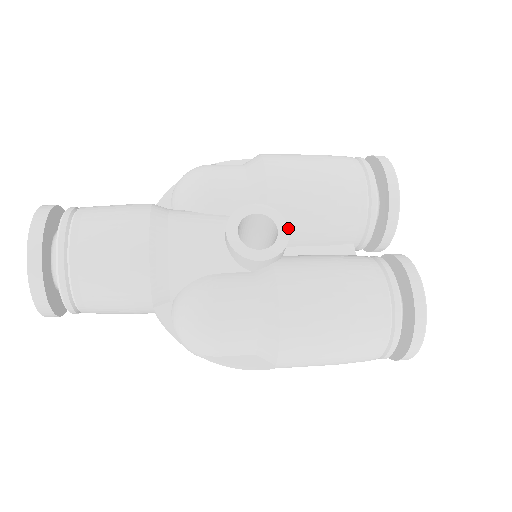
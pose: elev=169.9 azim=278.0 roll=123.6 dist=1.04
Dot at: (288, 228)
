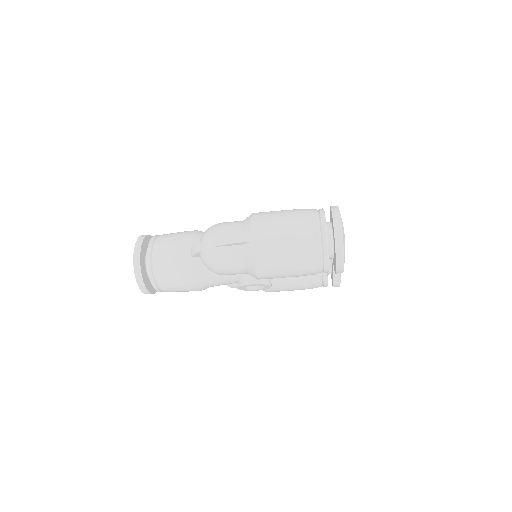
Dot at: occluded
